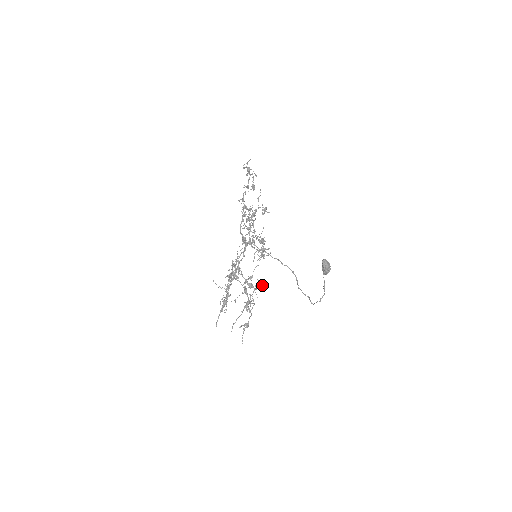
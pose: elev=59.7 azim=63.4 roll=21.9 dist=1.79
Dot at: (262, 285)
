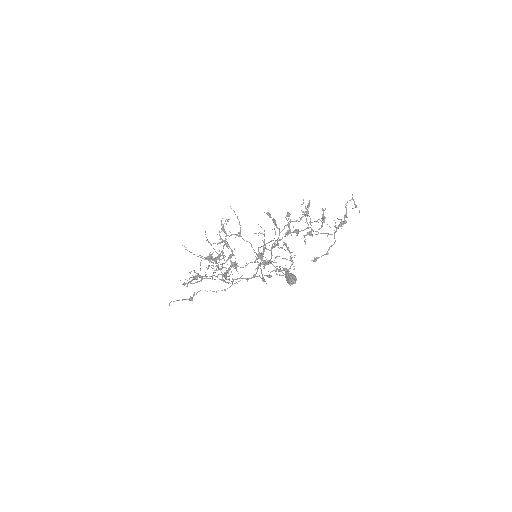
Dot at: occluded
